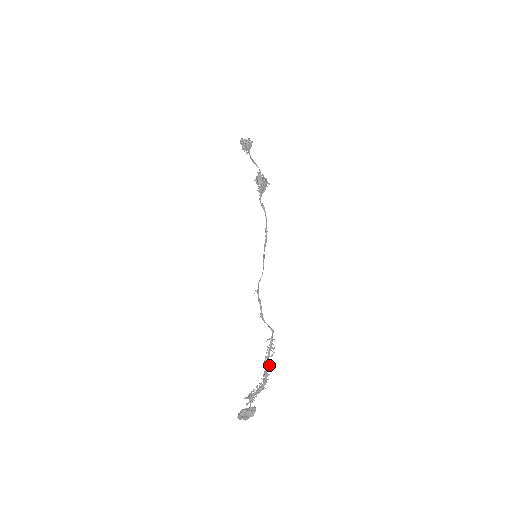
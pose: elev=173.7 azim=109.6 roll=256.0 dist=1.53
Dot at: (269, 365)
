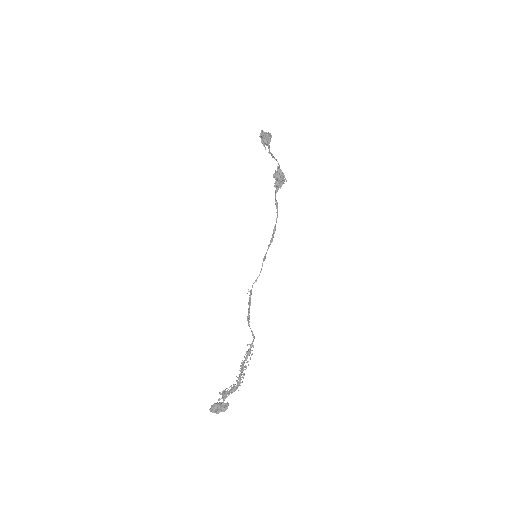
Dot at: (245, 369)
